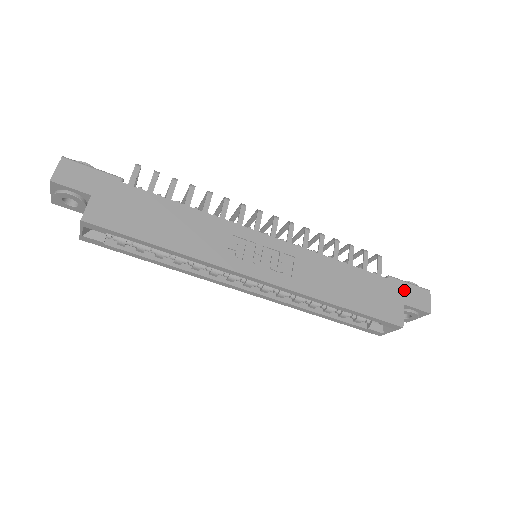
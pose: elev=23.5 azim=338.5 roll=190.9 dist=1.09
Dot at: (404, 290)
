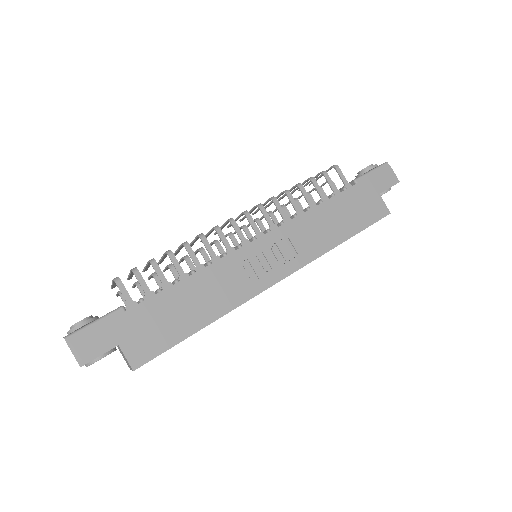
Dot at: (372, 182)
